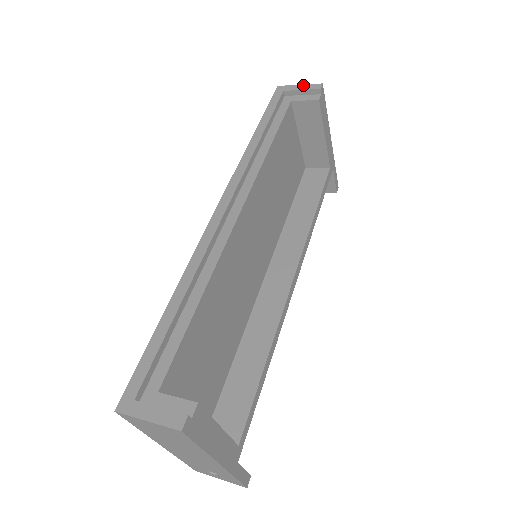
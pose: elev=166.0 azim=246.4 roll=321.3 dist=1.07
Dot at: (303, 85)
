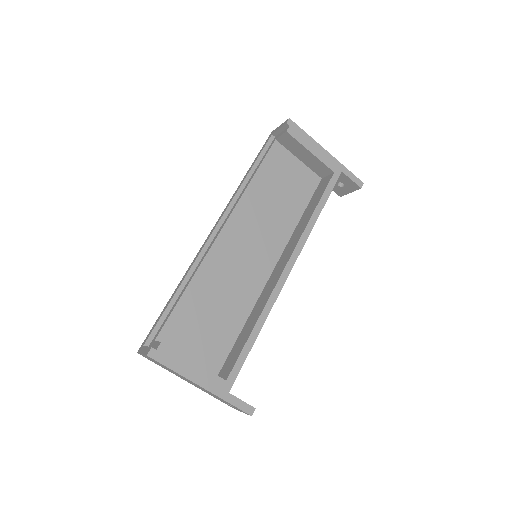
Dot at: (281, 125)
